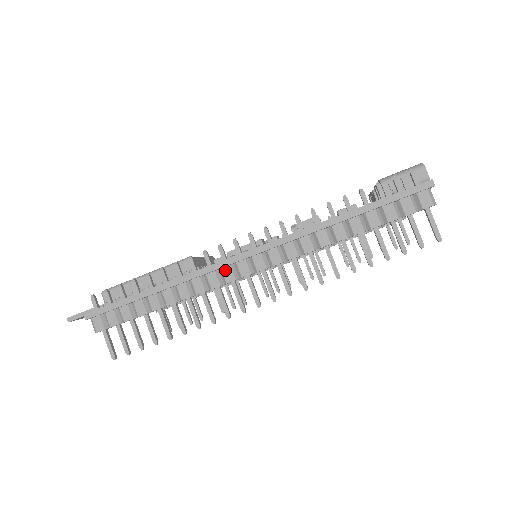
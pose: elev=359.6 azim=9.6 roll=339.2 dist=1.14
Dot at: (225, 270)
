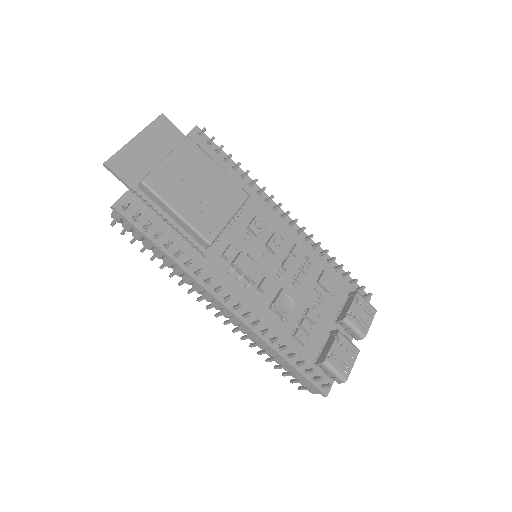
Dot at: (208, 296)
